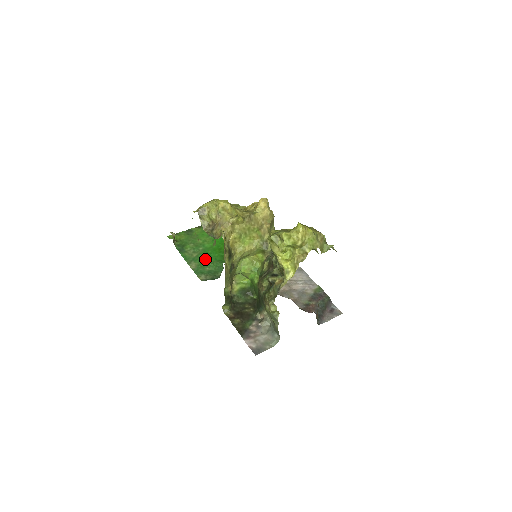
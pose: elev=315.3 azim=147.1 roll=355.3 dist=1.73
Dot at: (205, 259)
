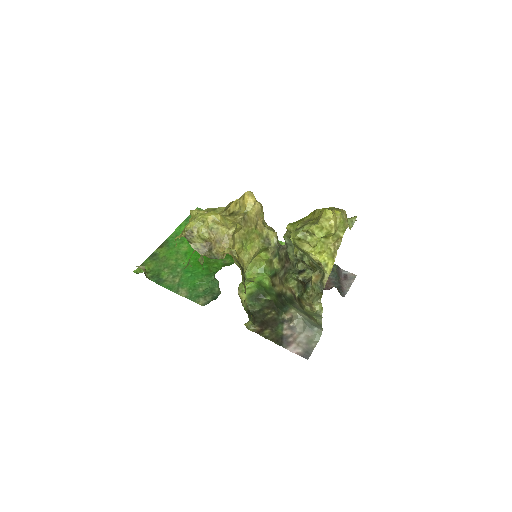
Dot at: (191, 280)
